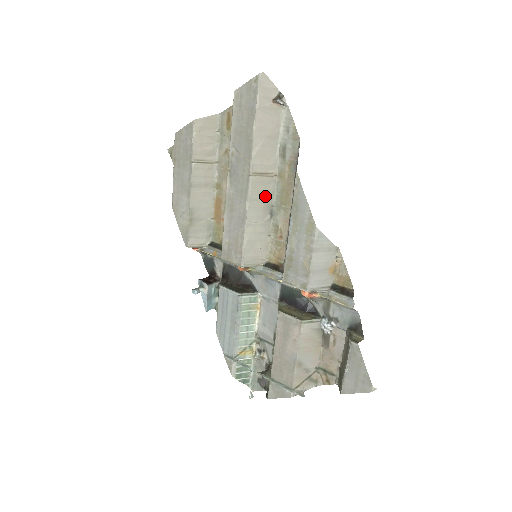
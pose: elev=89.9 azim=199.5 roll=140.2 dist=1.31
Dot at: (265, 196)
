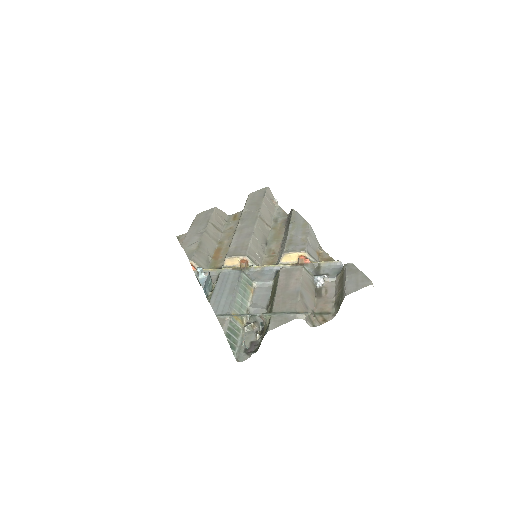
Dot at: (264, 233)
